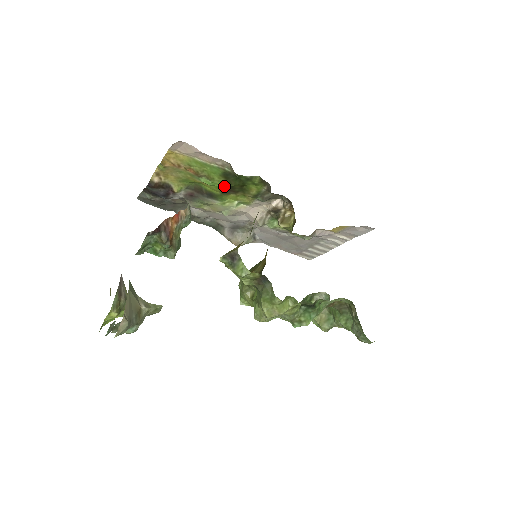
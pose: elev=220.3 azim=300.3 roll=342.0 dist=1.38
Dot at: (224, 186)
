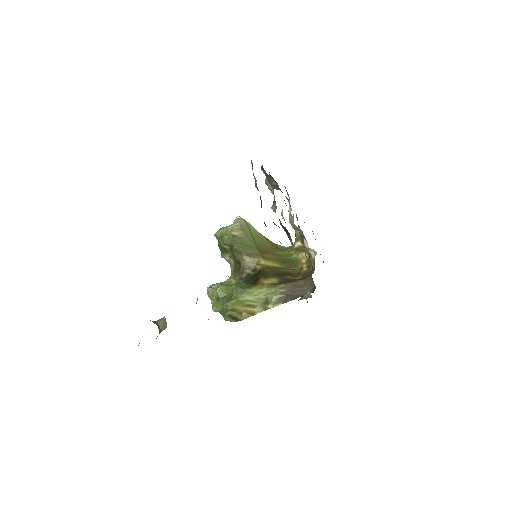
Dot at: occluded
